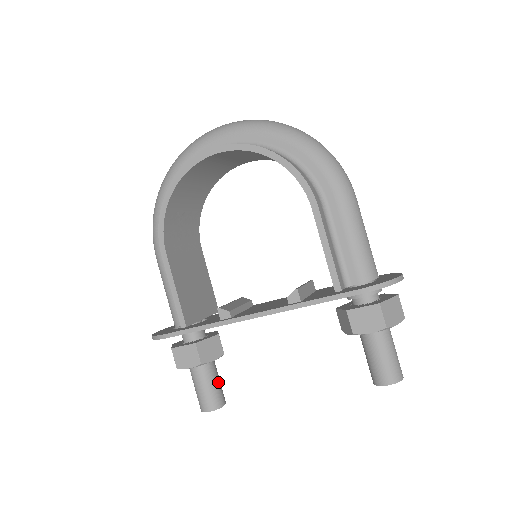
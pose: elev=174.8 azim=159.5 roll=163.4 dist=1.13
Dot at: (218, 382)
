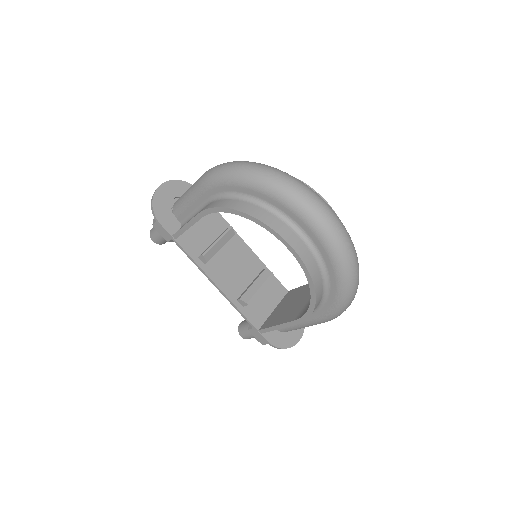
Dot at: occluded
